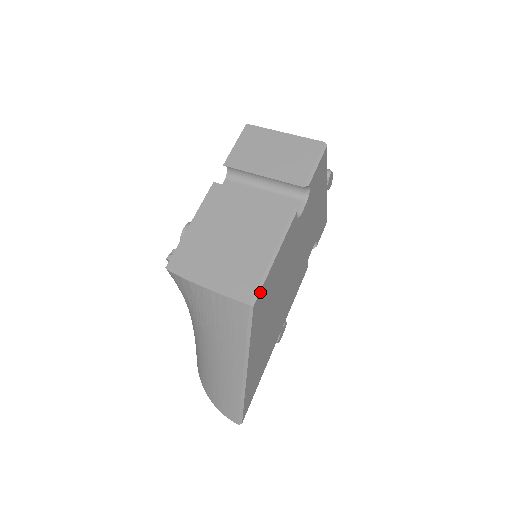
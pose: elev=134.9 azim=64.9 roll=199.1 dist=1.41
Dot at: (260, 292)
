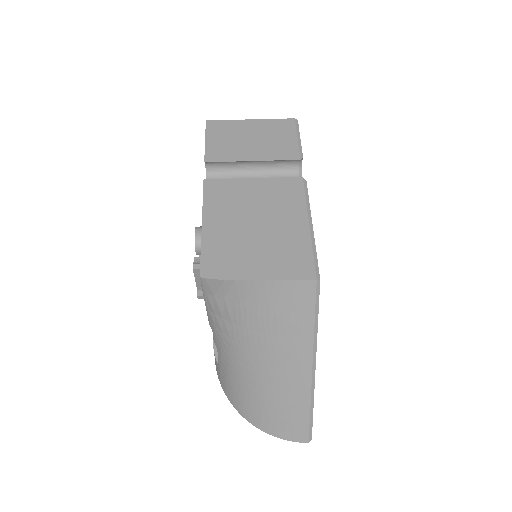
Dot at: (317, 265)
